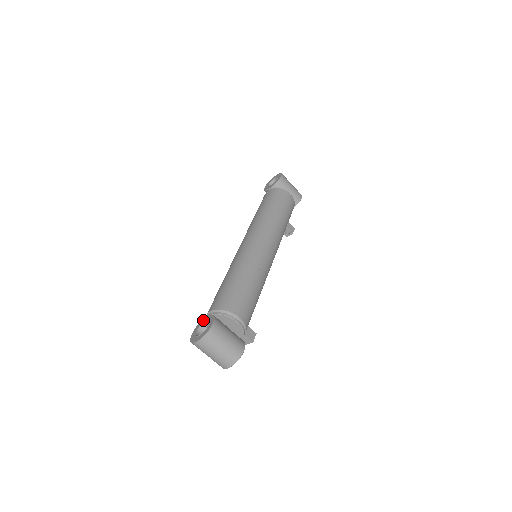
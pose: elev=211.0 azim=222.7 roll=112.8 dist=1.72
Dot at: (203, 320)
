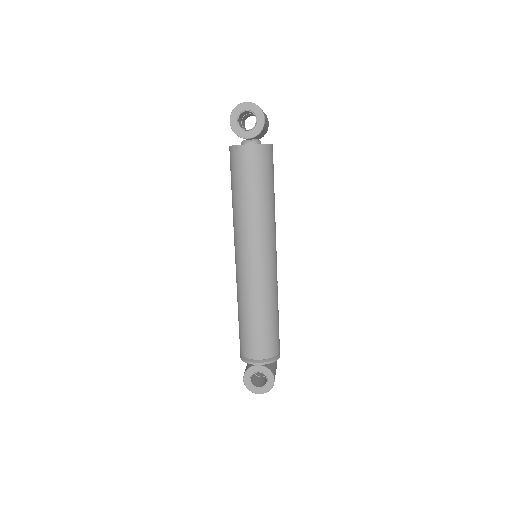
Dot at: (253, 369)
